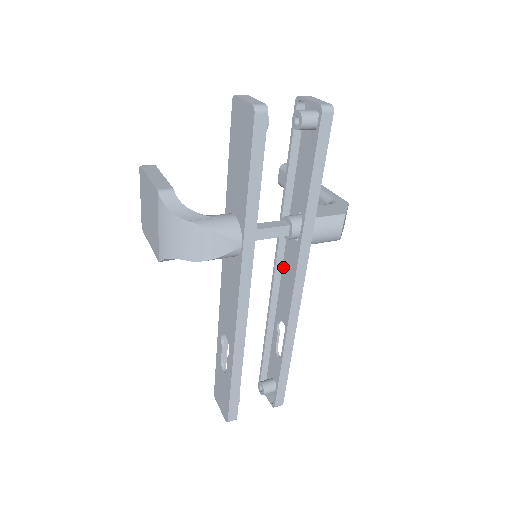
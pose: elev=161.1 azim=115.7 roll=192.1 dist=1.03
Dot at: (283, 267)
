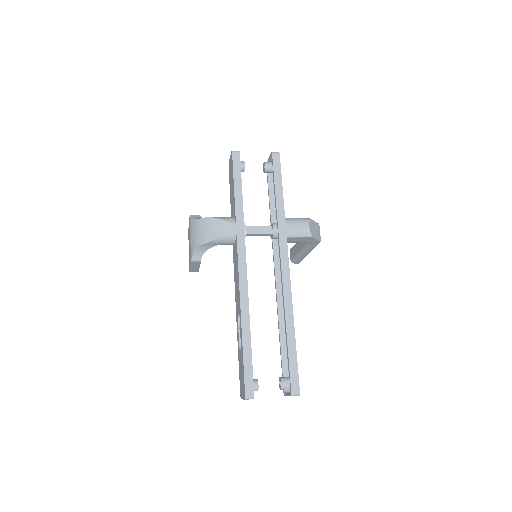
Dot at: occluded
